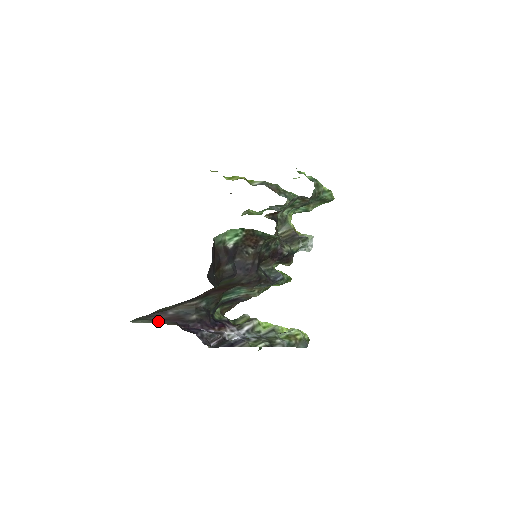
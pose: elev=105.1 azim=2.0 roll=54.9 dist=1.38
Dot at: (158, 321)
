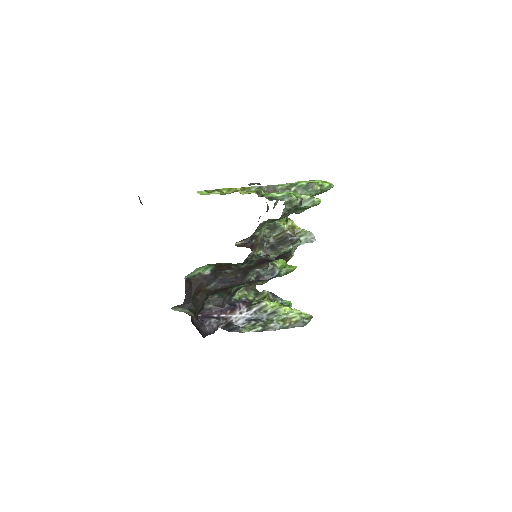
Dot at: (186, 309)
